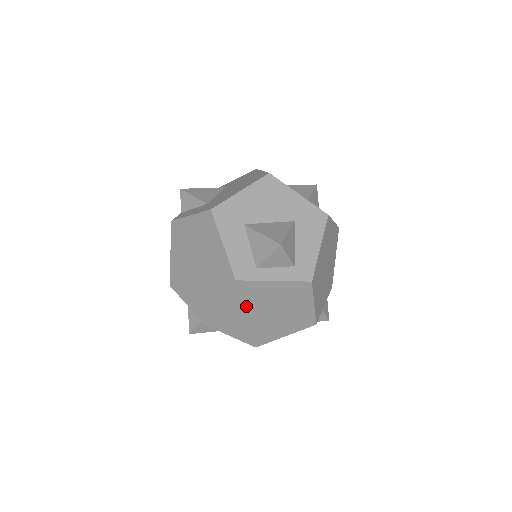
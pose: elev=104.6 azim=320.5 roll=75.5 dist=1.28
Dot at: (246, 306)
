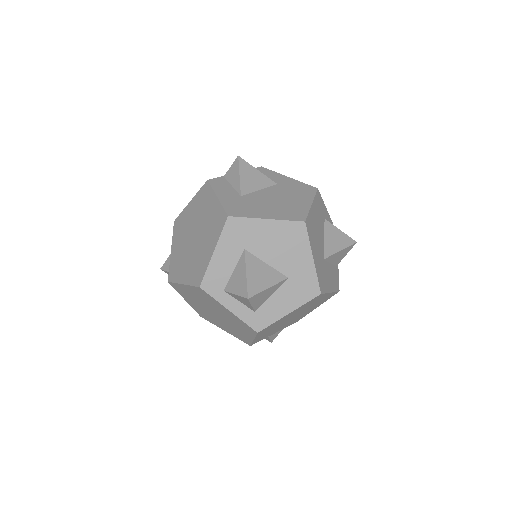
Dot at: (202, 300)
